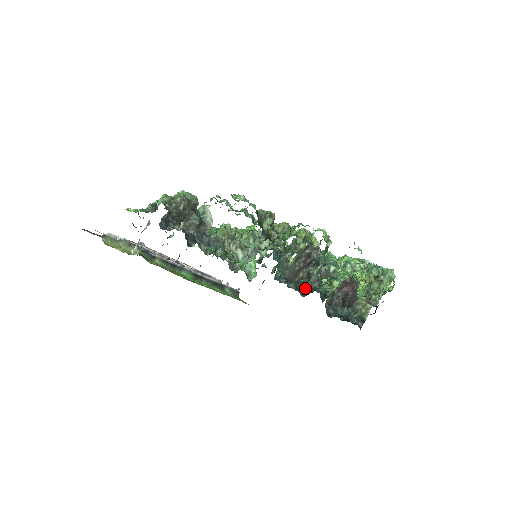
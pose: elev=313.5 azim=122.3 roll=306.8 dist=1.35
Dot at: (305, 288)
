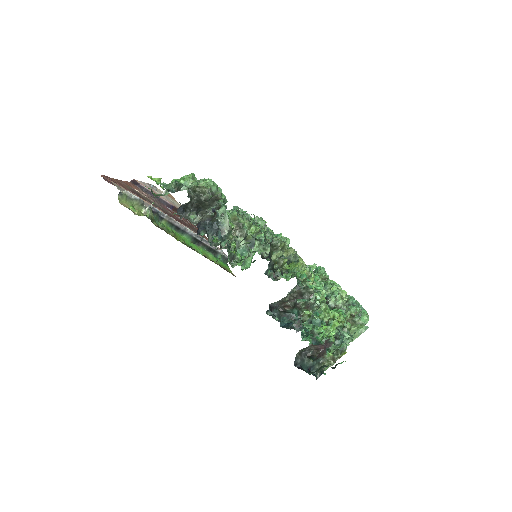
Dot at: occluded
